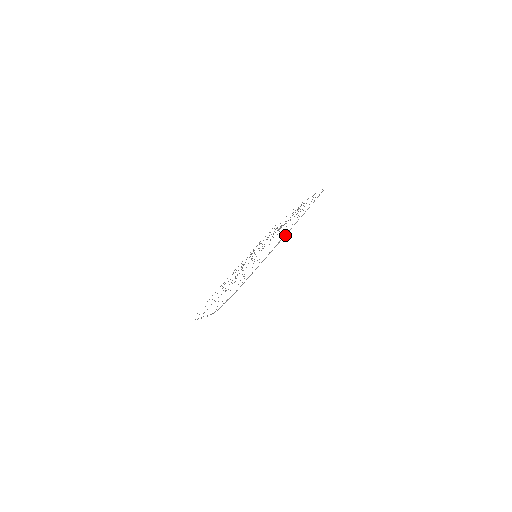
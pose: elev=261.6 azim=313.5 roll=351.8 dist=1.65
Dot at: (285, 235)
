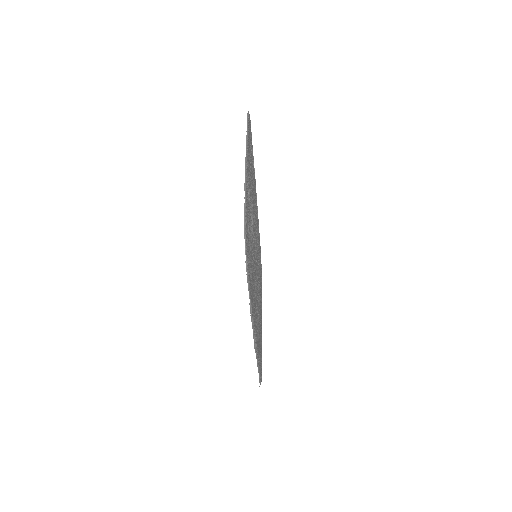
Dot at: (254, 337)
